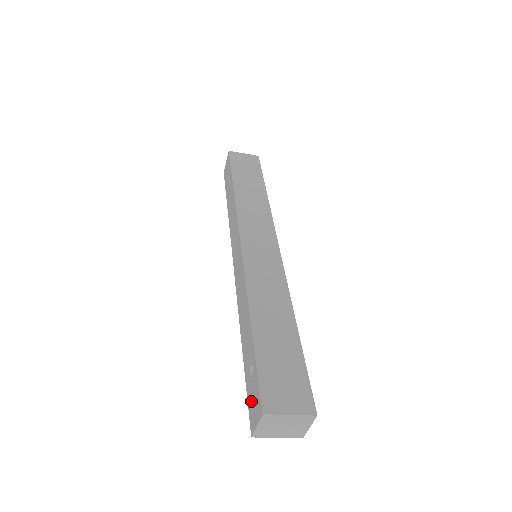
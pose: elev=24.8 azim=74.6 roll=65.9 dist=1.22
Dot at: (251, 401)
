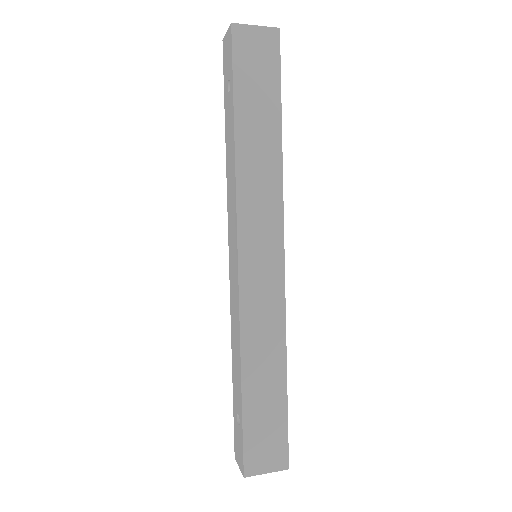
Dot at: (236, 439)
